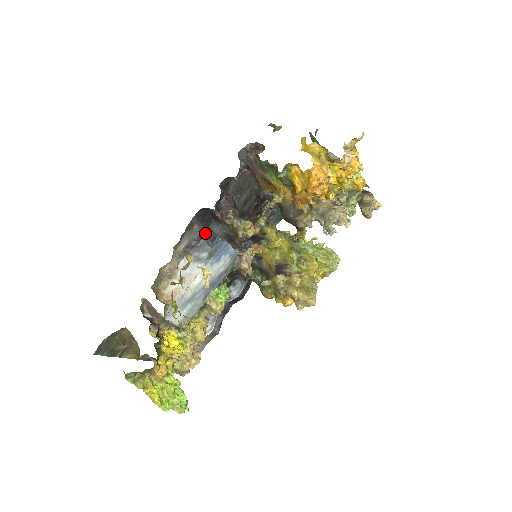
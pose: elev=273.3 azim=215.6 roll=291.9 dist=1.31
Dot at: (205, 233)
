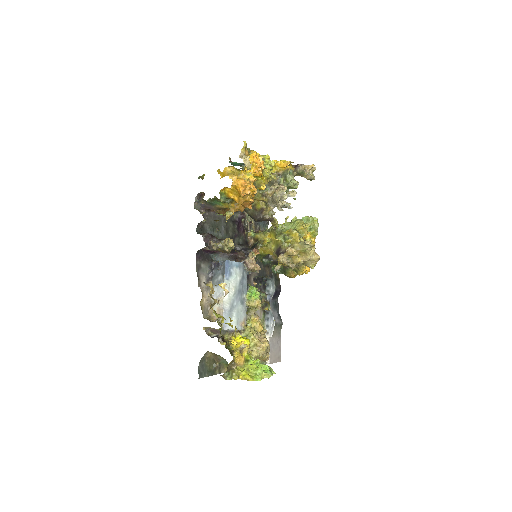
Dot at: (212, 265)
